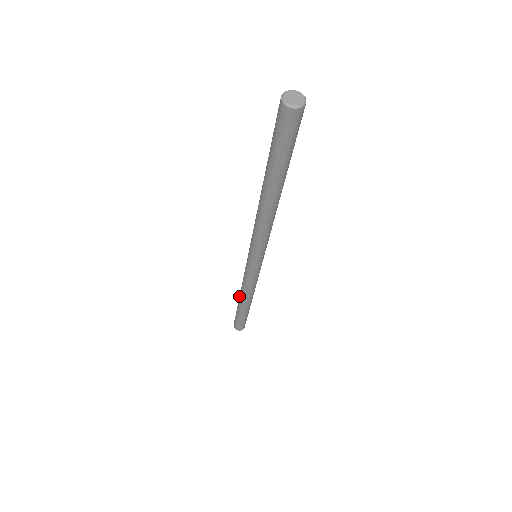
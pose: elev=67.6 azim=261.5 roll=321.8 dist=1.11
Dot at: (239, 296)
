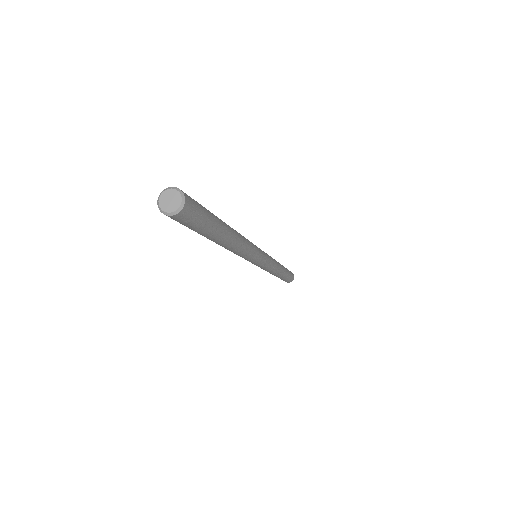
Dot at: occluded
